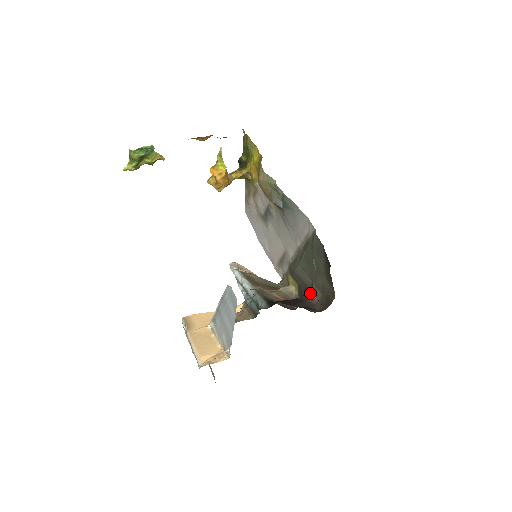
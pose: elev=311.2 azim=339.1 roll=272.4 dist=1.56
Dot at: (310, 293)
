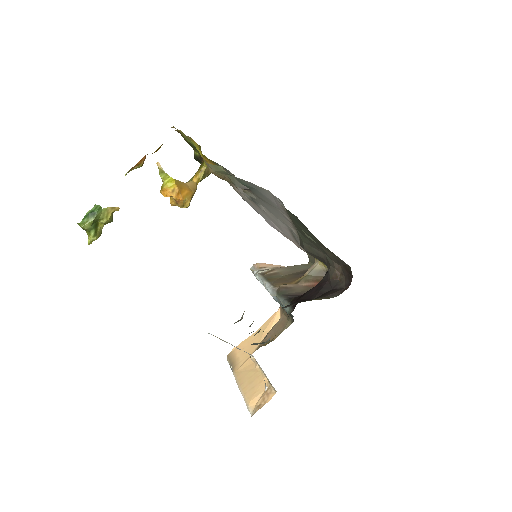
Dot at: (329, 269)
